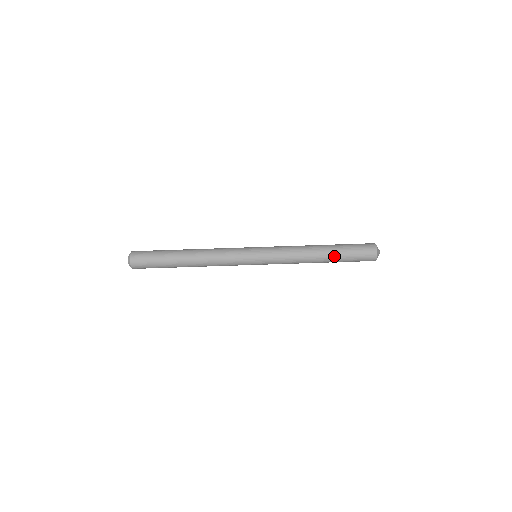
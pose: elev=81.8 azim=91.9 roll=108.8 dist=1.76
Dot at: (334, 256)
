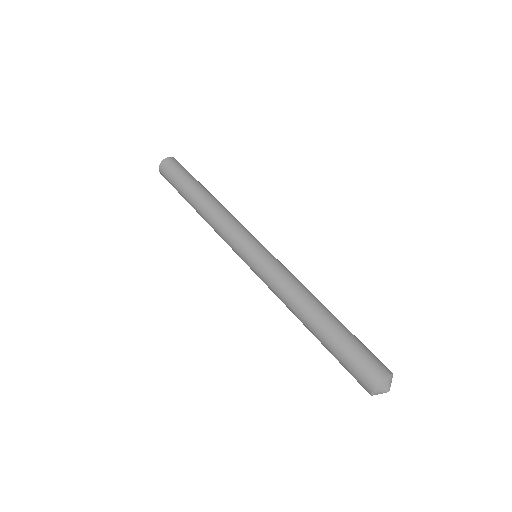
Dot at: (329, 328)
